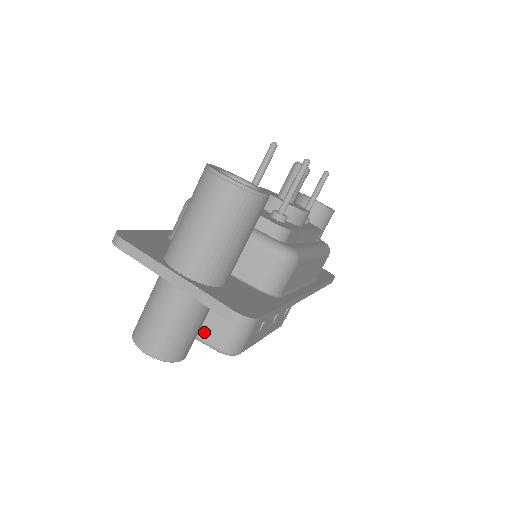
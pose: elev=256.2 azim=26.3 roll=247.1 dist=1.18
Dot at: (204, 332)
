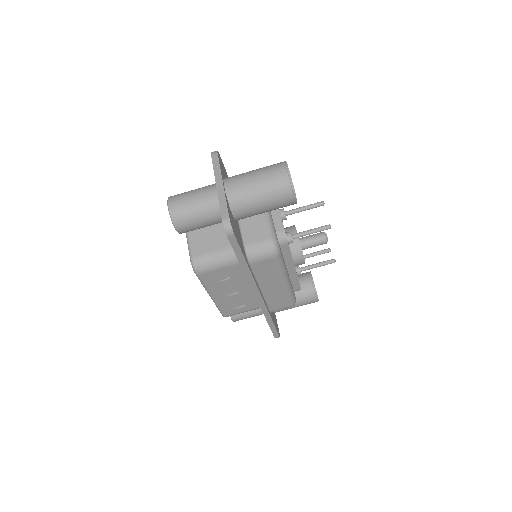
Dot at: (196, 243)
